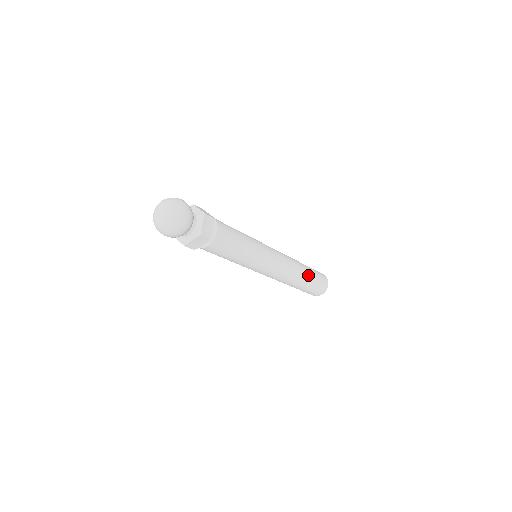
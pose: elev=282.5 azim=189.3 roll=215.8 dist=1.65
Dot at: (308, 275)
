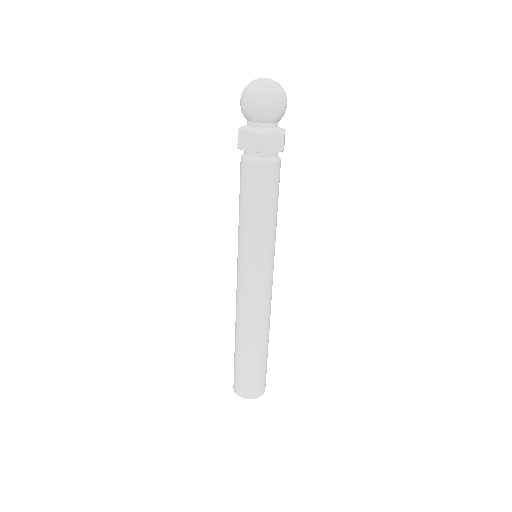
Dot at: (259, 351)
